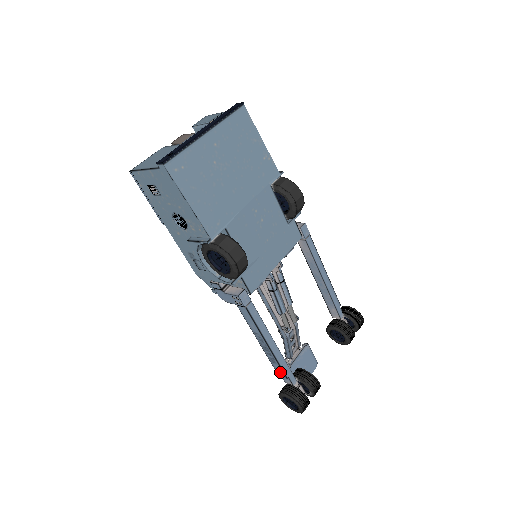
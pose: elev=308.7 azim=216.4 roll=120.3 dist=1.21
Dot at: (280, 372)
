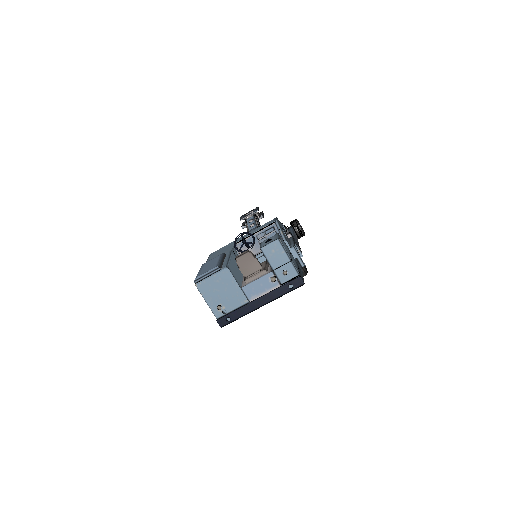
Dot at: occluded
